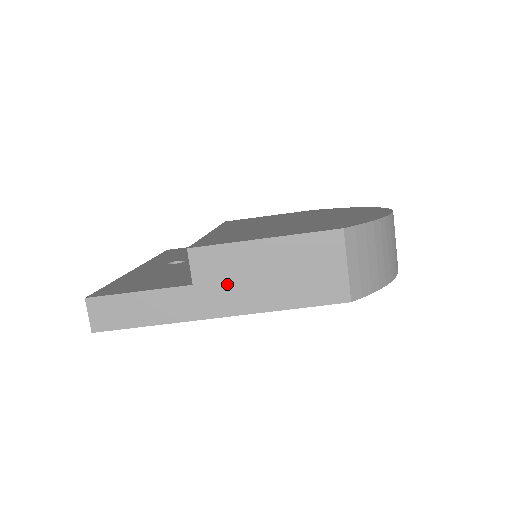
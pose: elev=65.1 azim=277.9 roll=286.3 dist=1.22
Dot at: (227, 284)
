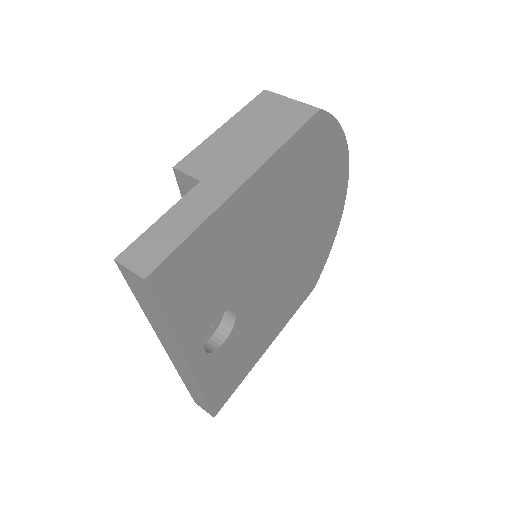
Dot at: (226, 162)
